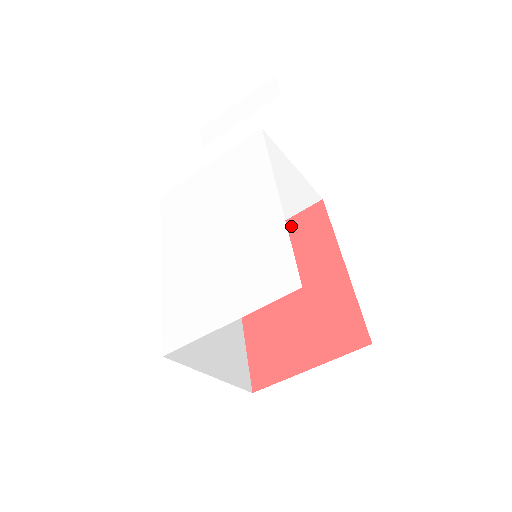
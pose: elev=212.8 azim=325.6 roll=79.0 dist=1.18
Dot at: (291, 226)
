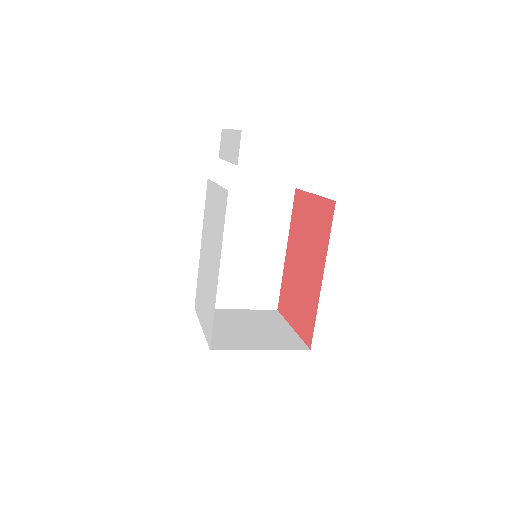
Dot at: (318, 206)
